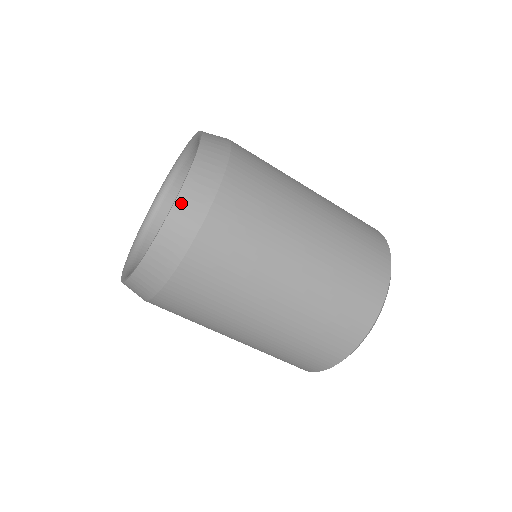
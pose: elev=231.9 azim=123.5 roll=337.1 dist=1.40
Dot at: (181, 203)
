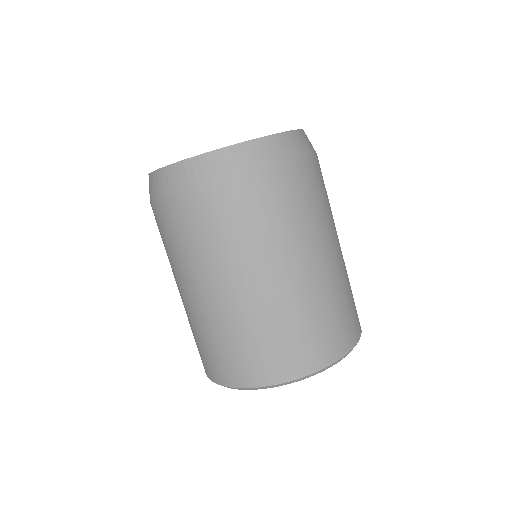
Dot at: (293, 135)
